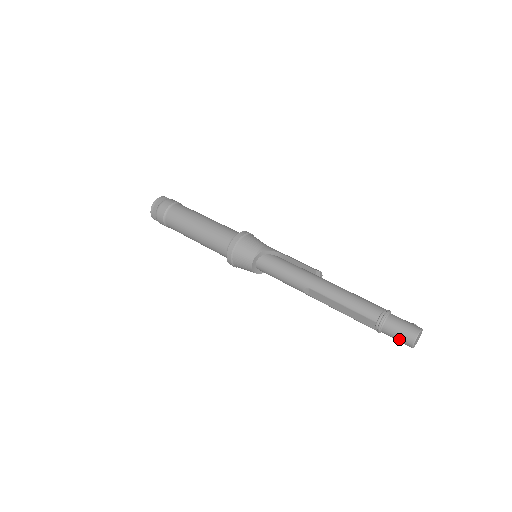
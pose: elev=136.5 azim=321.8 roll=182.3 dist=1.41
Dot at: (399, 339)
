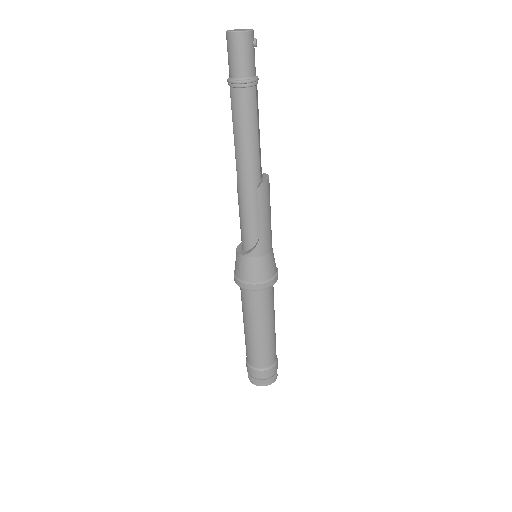
Dot at: (228, 52)
